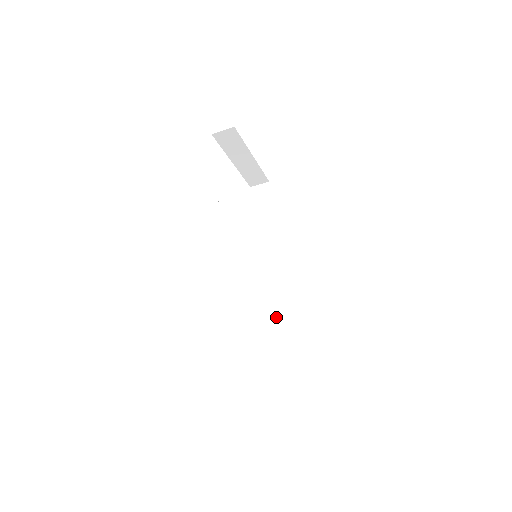
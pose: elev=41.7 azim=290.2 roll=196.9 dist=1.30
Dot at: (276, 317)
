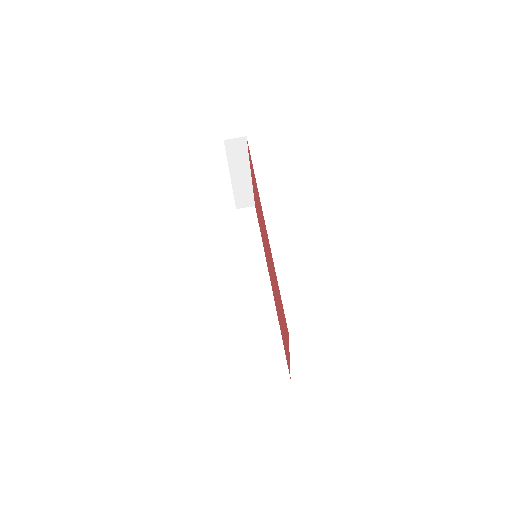
Dot at: (264, 325)
